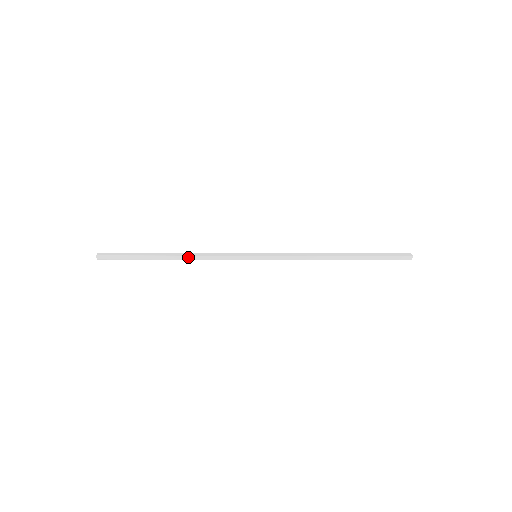
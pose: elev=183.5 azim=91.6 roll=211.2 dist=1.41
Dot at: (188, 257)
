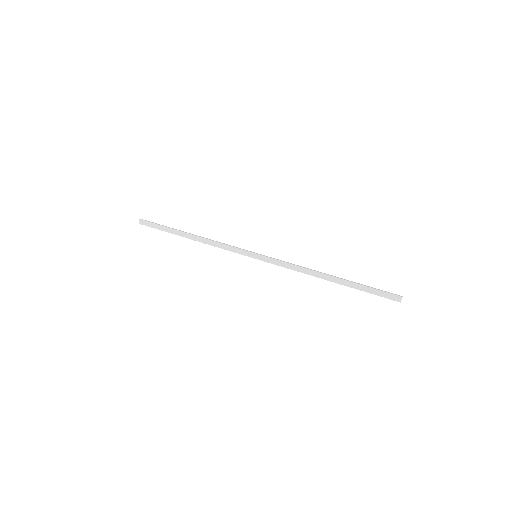
Dot at: (203, 242)
